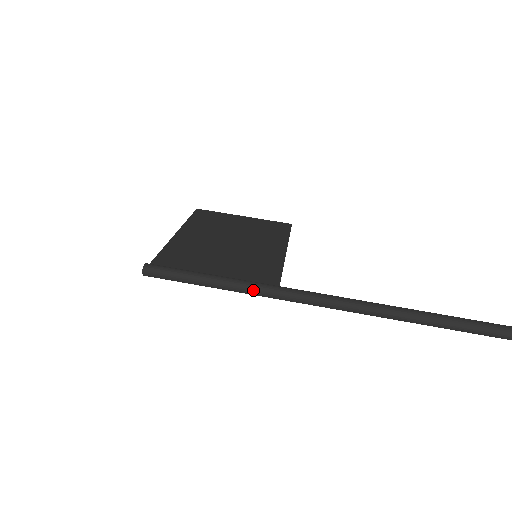
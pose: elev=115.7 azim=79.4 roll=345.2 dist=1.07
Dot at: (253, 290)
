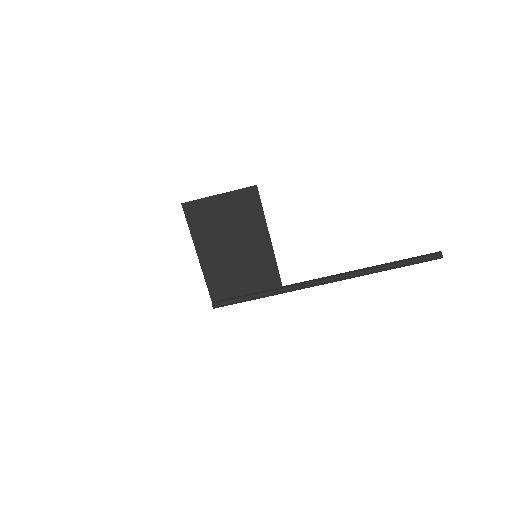
Dot at: occluded
